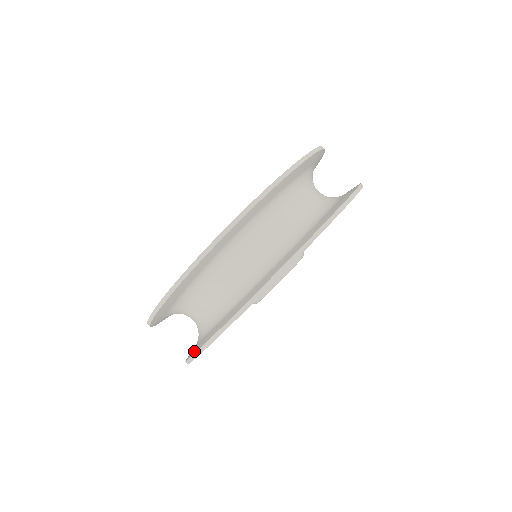
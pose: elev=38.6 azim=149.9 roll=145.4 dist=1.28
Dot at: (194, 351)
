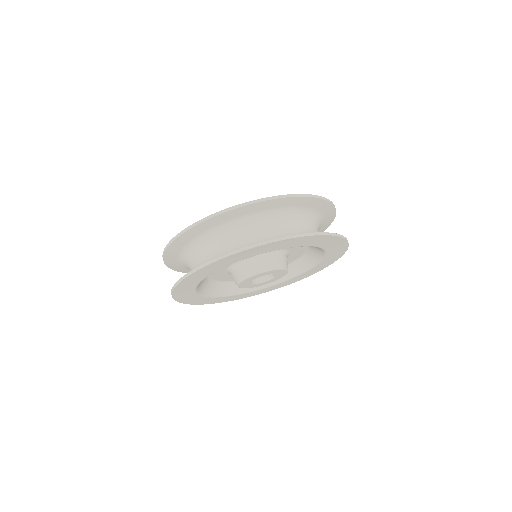
Dot at: (215, 258)
